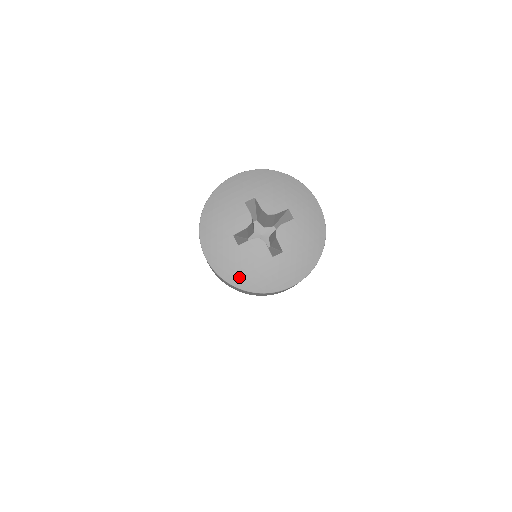
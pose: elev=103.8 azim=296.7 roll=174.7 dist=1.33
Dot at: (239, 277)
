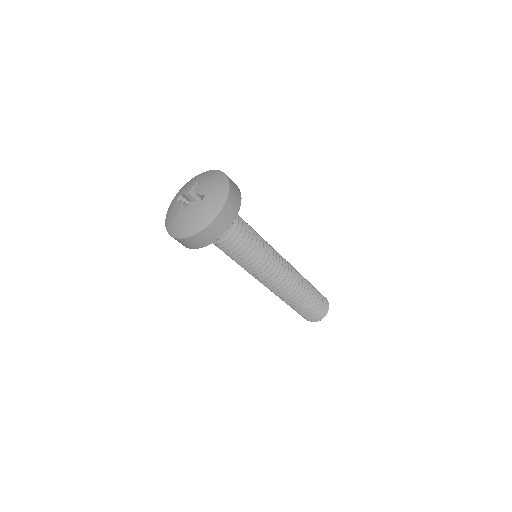
Dot at: (195, 226)
